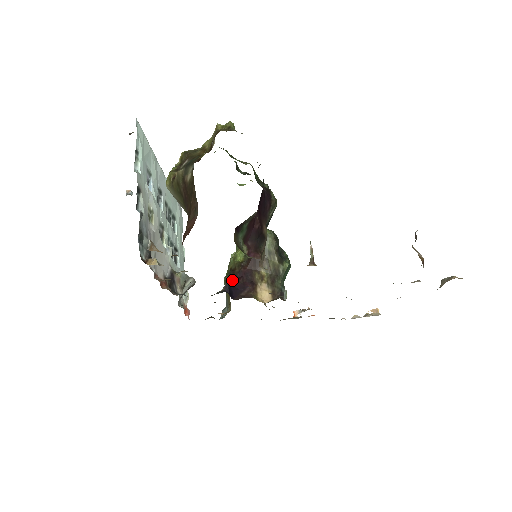
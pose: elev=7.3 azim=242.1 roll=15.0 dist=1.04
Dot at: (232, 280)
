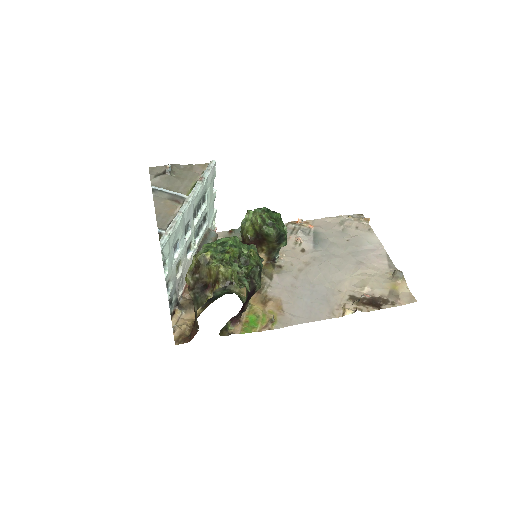
Dot at: occluded
